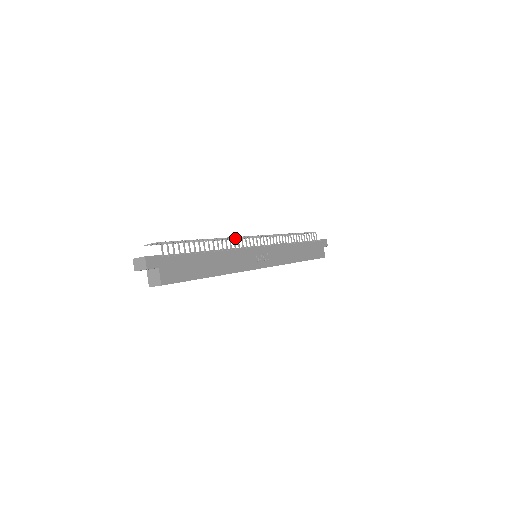
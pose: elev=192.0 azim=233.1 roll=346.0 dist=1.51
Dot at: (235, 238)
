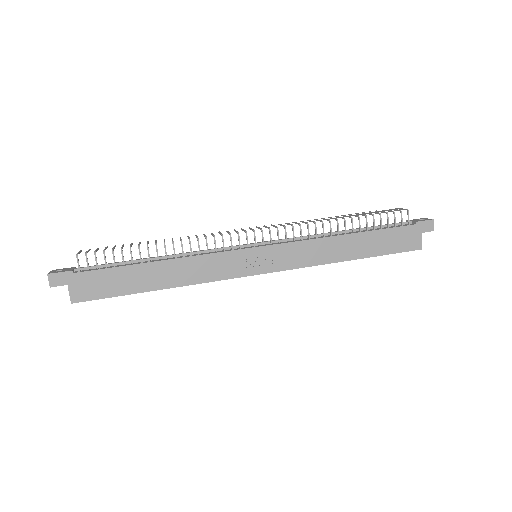
Dot at: (227, 232)
